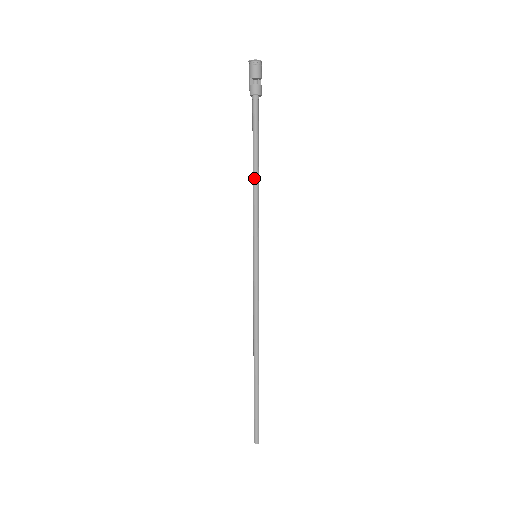
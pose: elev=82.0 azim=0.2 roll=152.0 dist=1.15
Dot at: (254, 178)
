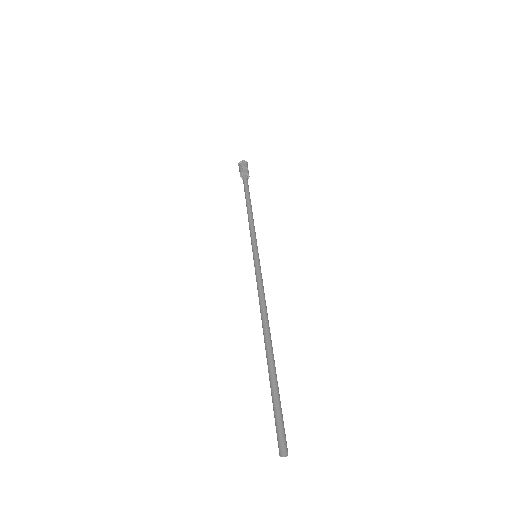
Dot at: (250, 210)
